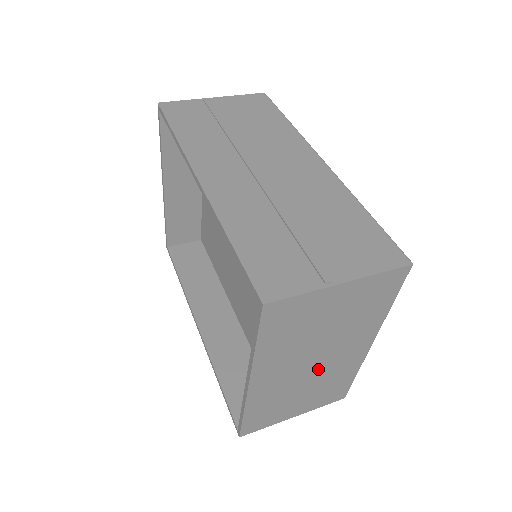
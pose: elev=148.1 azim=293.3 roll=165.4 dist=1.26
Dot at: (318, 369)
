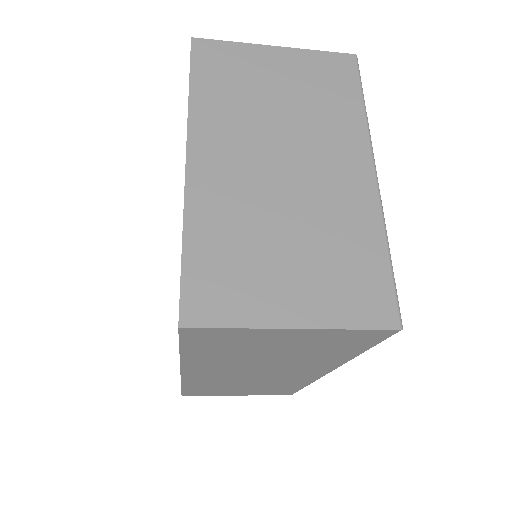
Dot at: (297, 187)
